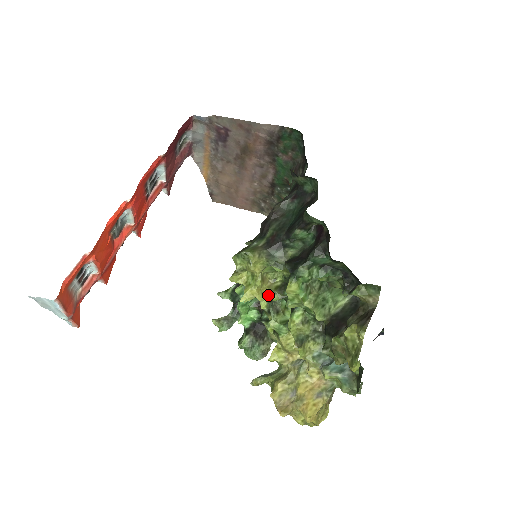
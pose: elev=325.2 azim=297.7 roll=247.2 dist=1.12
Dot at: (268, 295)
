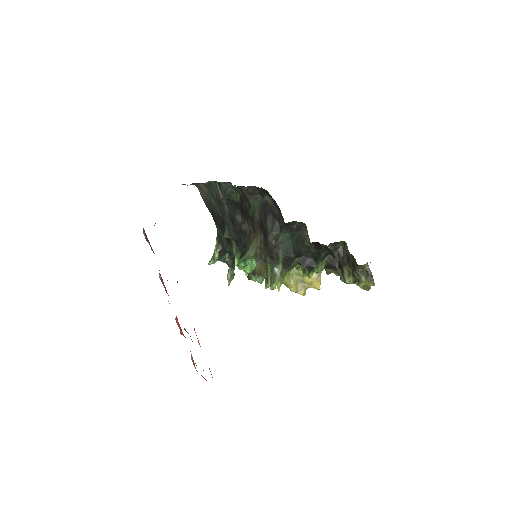
Dot at: (287, 275)
